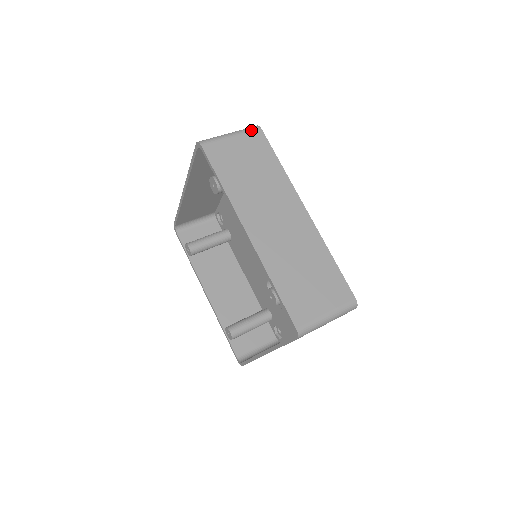
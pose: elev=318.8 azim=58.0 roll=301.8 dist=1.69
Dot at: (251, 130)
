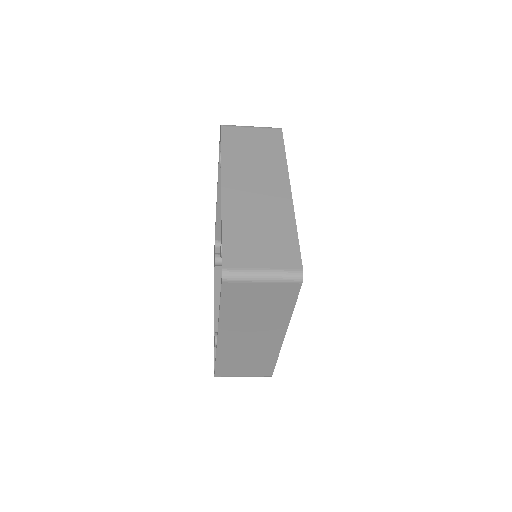
Dot at: (272, 128)
